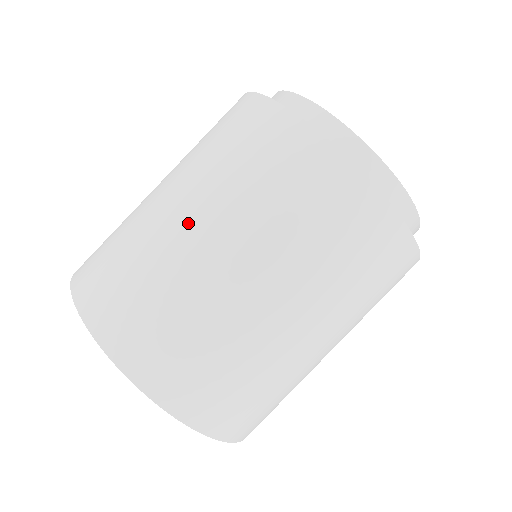
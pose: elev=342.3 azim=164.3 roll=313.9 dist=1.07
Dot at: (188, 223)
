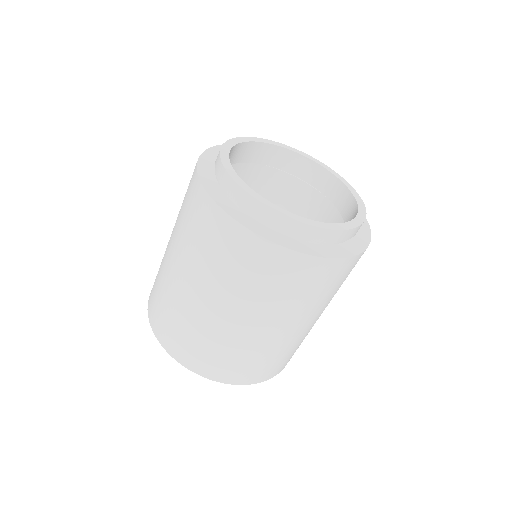
Dot at: occluded
